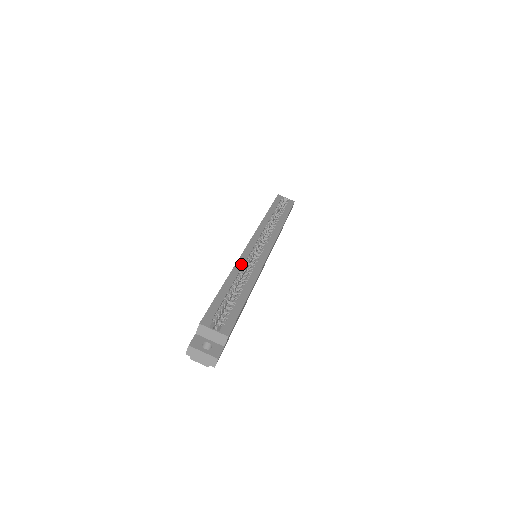
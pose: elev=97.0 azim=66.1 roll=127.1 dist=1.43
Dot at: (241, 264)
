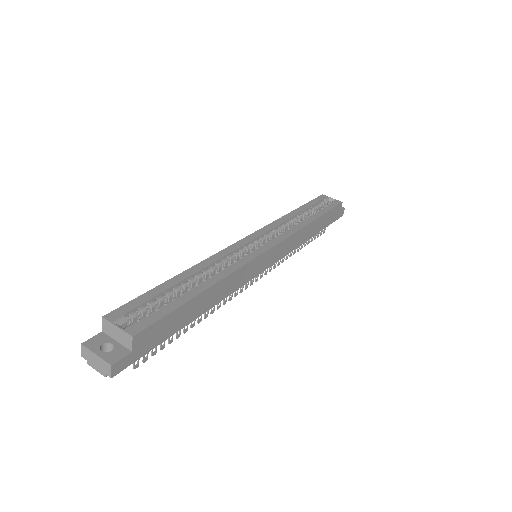
Dot at: (216, 258)
